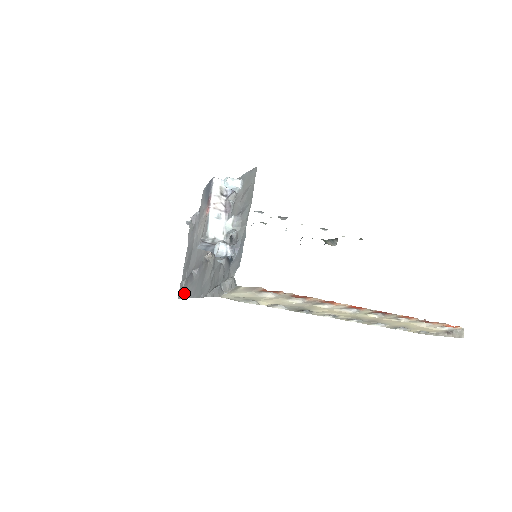
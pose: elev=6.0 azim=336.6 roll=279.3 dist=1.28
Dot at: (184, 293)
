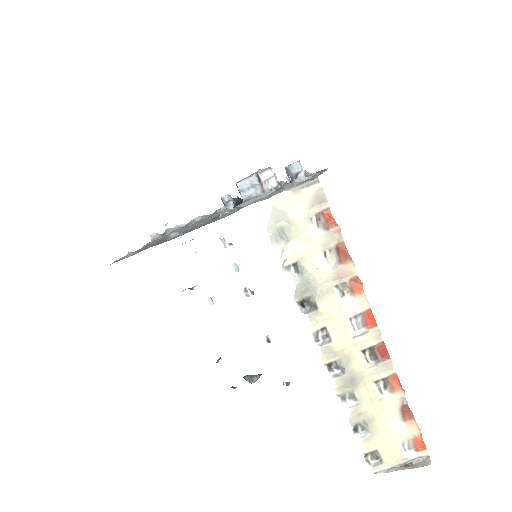
Dot at: occluded
